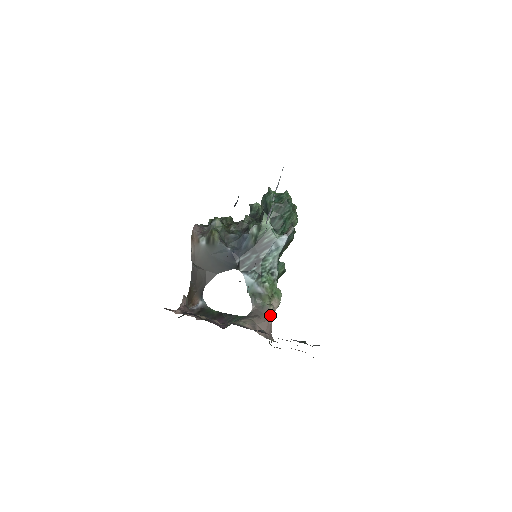
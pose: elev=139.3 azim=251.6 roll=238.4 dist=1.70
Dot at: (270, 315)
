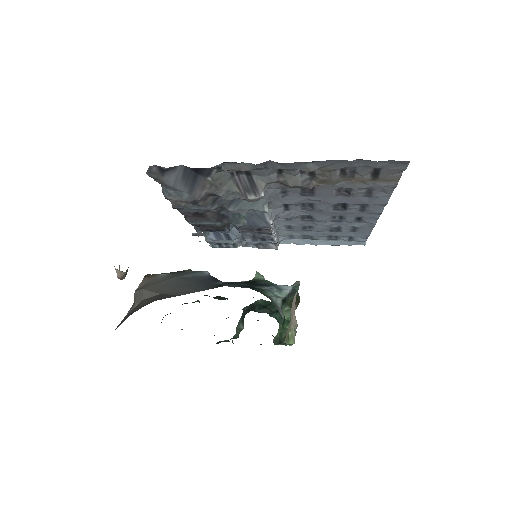
Dot at: occluded
